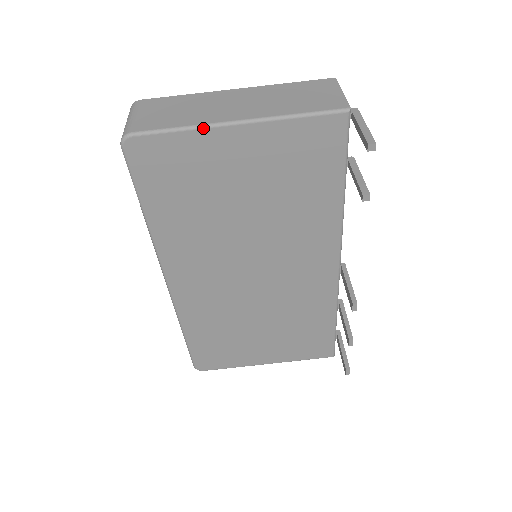
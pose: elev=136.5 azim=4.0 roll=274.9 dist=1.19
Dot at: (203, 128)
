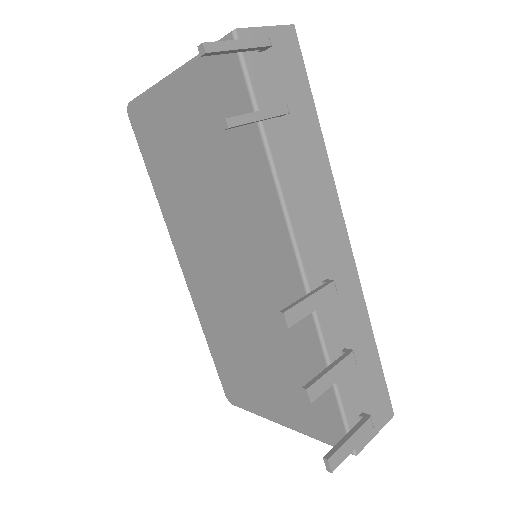
Dot at: (155, 86)
